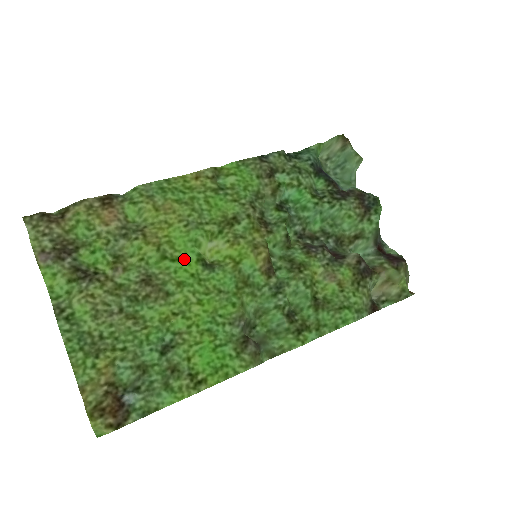
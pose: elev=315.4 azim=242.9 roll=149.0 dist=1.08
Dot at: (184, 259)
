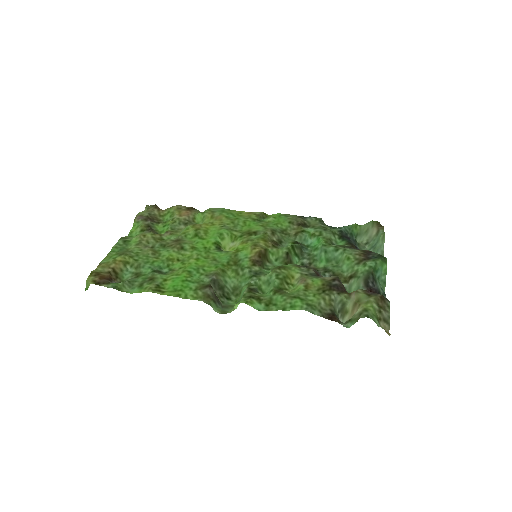
Dot at: (207, 240)
